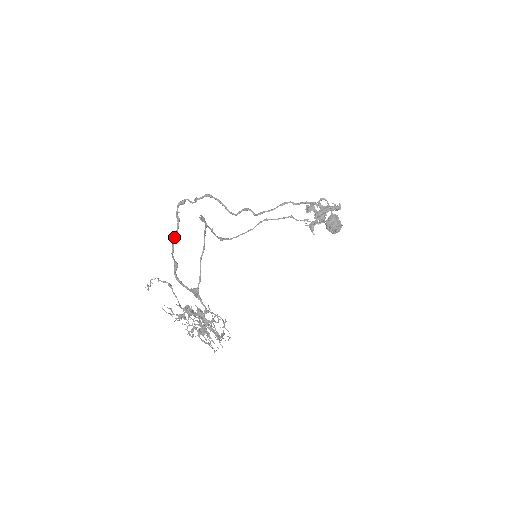
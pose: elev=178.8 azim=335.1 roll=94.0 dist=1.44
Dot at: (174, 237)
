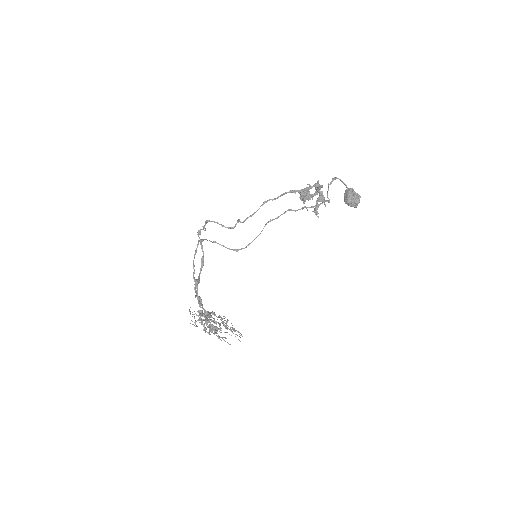
Dot at: (202, 261)
